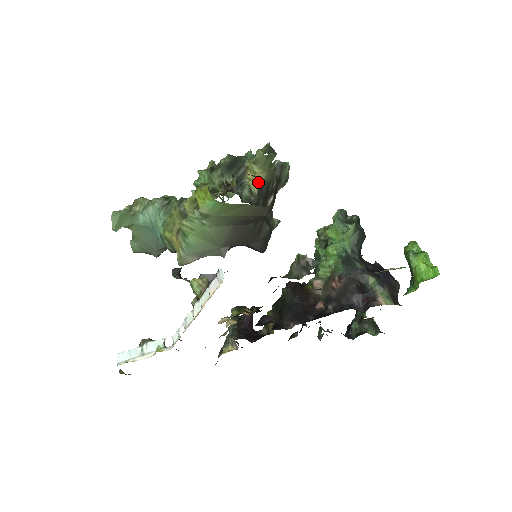
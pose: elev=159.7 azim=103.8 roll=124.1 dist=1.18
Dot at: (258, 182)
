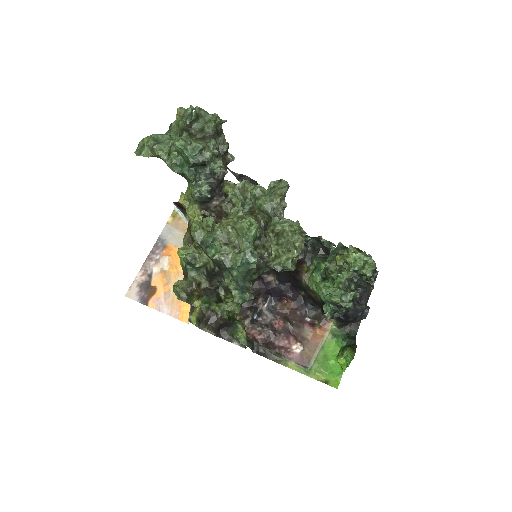
Dot at: occluded
